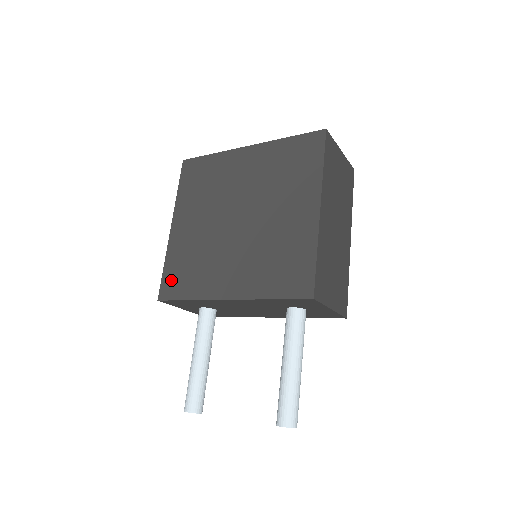
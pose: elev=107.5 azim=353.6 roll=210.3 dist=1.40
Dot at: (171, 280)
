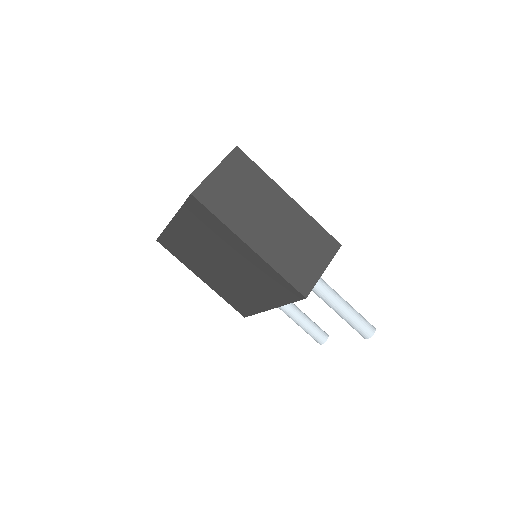
Dot at: (237, 307)
